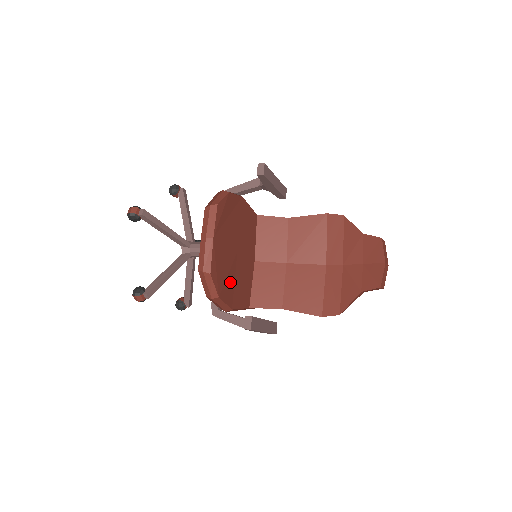
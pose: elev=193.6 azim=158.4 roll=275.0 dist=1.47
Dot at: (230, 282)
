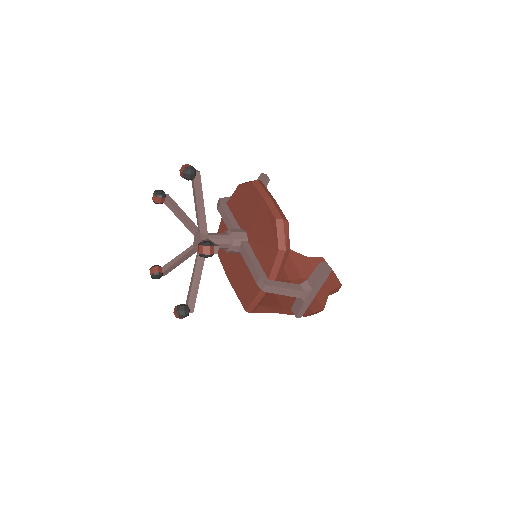
Dot at: occluded
